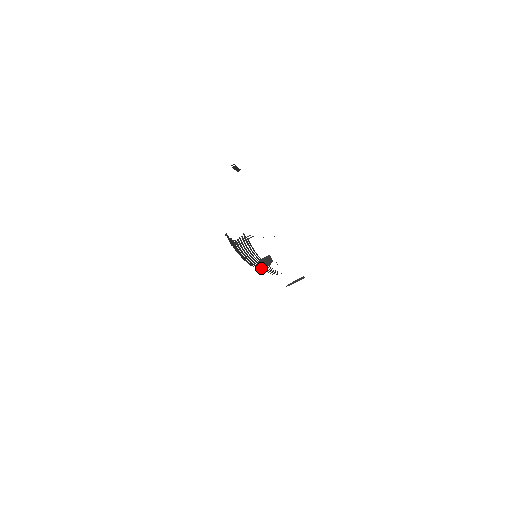
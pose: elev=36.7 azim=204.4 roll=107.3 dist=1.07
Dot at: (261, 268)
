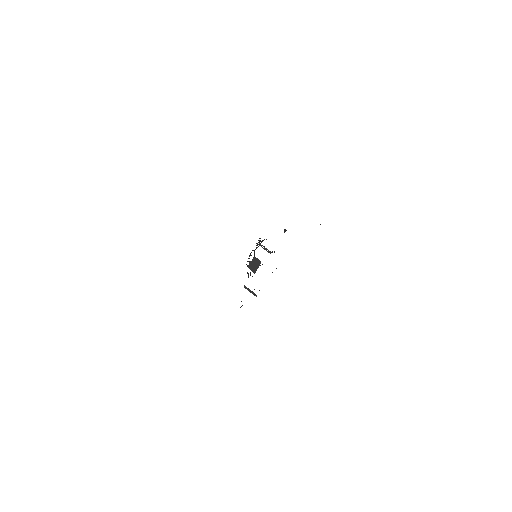
Dot at: (248, 267)
